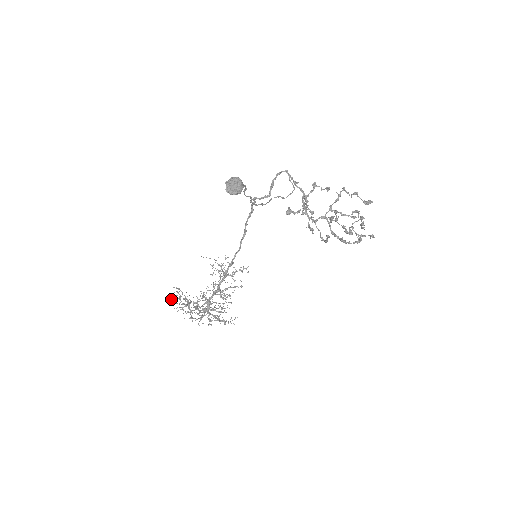
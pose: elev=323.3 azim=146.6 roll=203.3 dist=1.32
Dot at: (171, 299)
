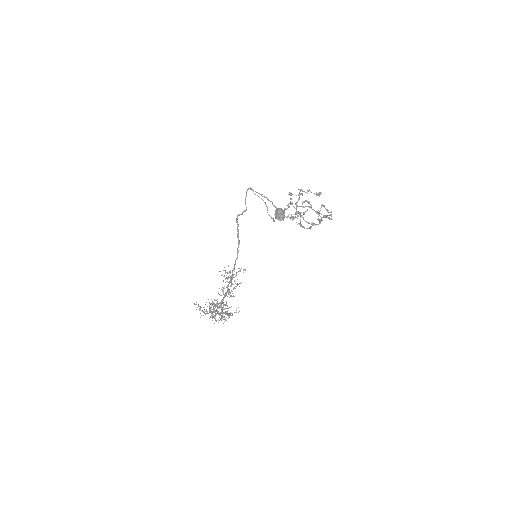
Dot at: occluded
